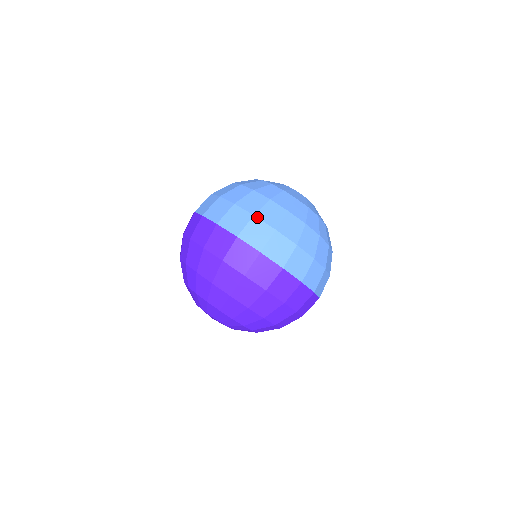
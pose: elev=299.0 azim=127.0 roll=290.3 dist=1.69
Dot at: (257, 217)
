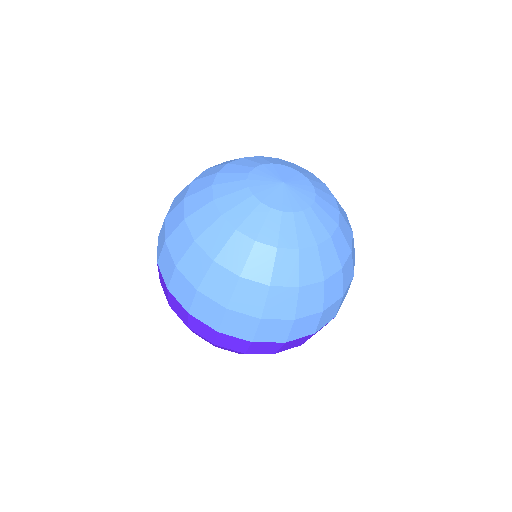
Dot at: (201, 293)
